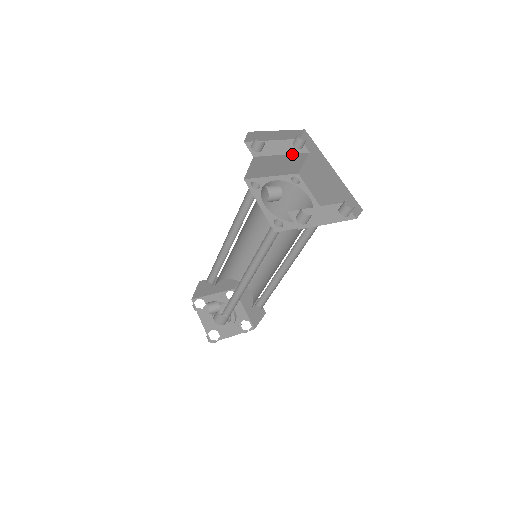
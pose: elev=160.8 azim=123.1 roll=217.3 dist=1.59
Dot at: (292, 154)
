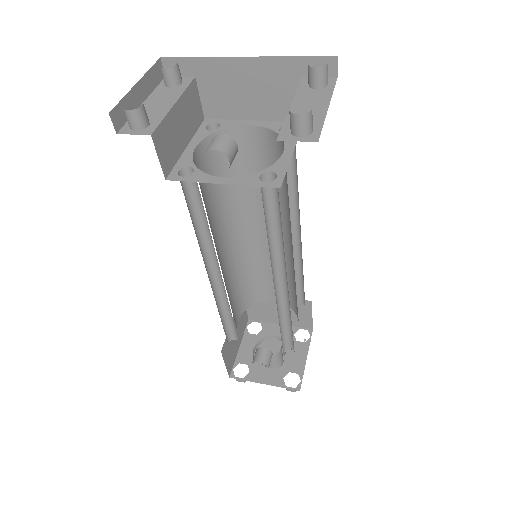
Dot at: (182, 95)
